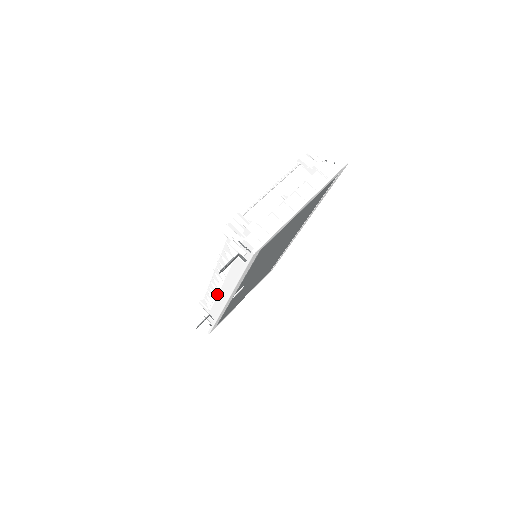
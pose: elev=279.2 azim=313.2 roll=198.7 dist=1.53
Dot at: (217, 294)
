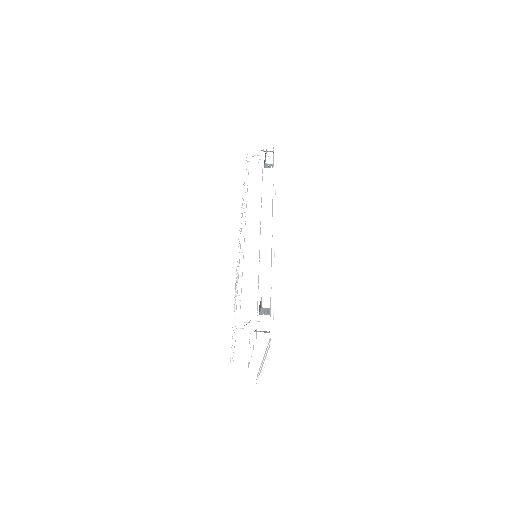
Dot at: occluded
